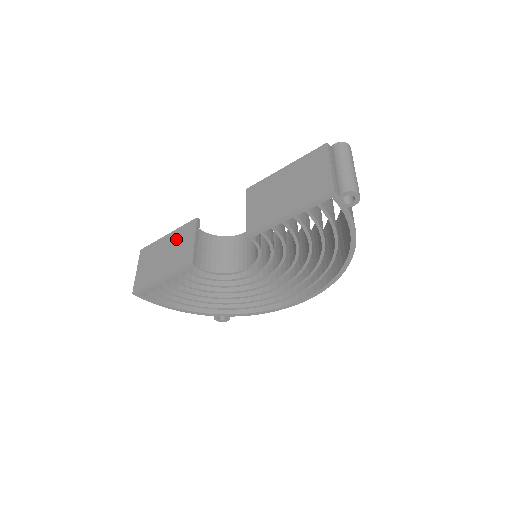
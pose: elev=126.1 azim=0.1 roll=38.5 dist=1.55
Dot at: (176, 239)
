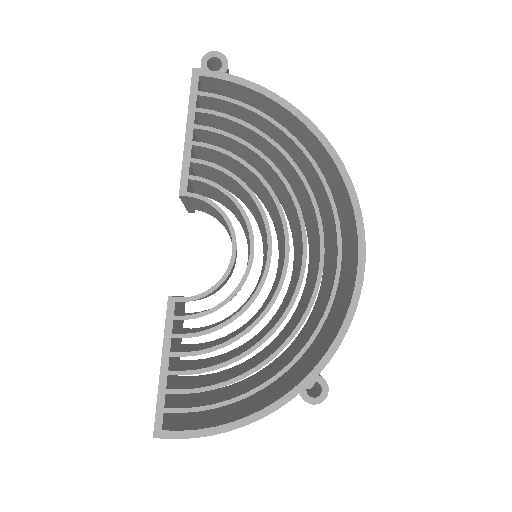
Dot at: occluded
